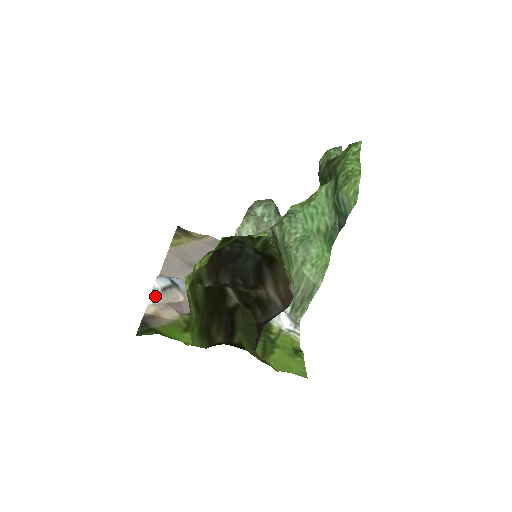
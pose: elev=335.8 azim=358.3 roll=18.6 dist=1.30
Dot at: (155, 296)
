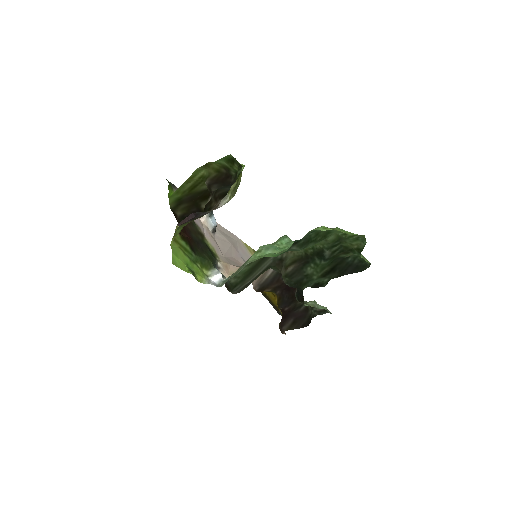
Dot at: occluded
